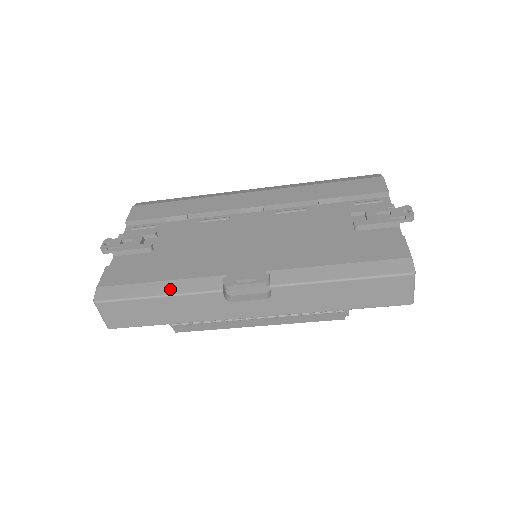
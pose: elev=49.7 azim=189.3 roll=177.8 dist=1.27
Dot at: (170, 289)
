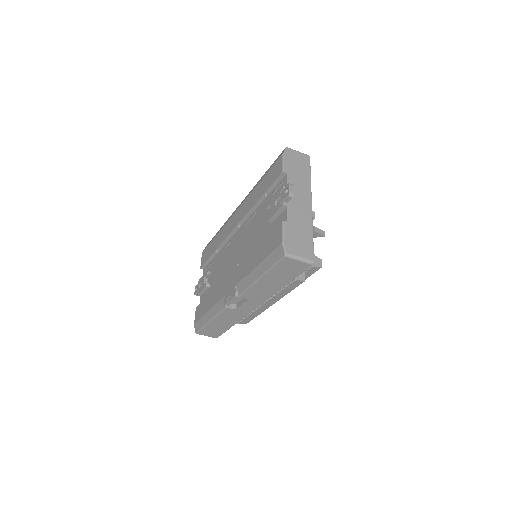
Dot at: (212, 315)
